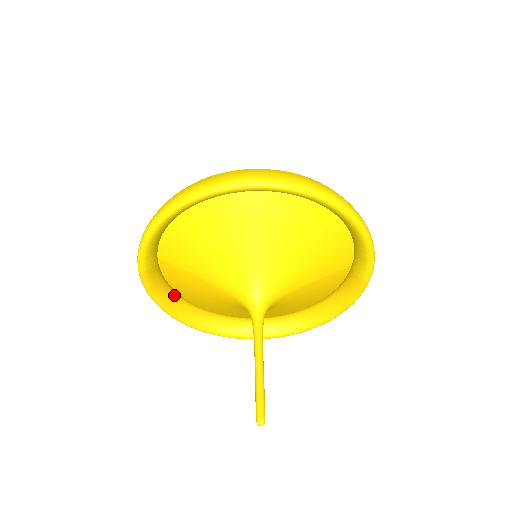
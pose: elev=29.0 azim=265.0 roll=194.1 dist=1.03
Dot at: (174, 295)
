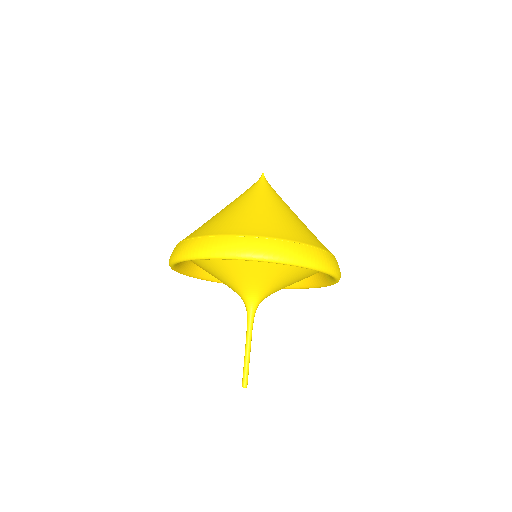
Dot at: (193, 266)
